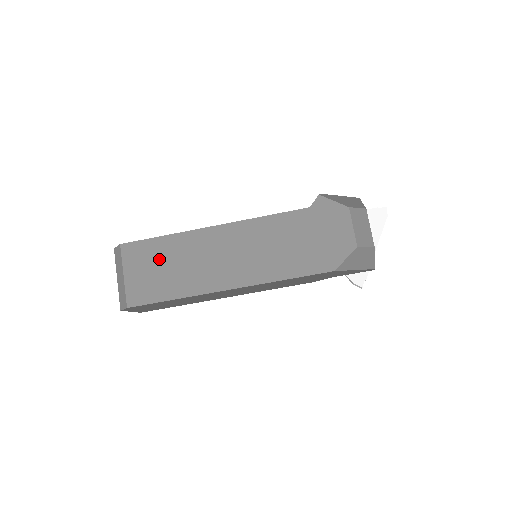
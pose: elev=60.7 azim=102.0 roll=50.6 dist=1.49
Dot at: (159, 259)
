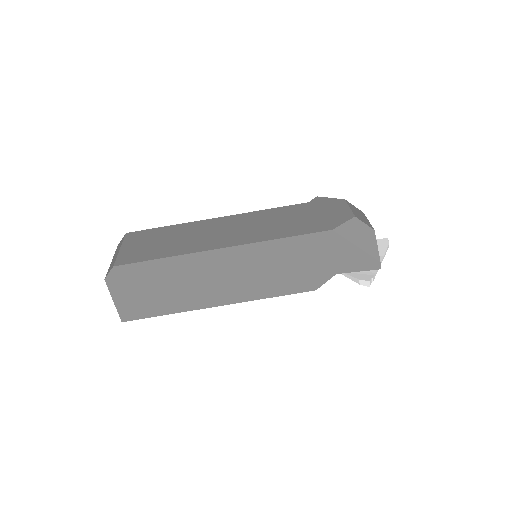
Dot at: (159, 237)
